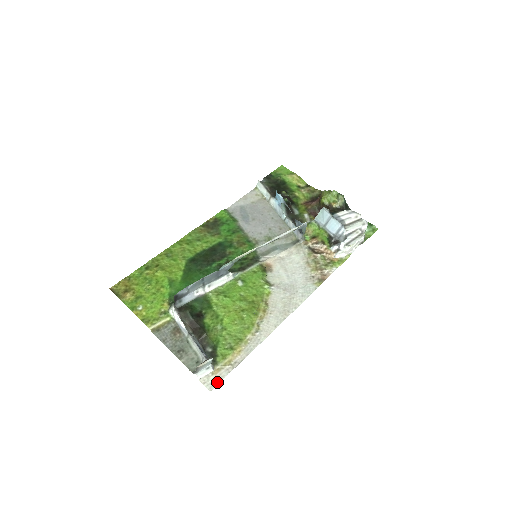
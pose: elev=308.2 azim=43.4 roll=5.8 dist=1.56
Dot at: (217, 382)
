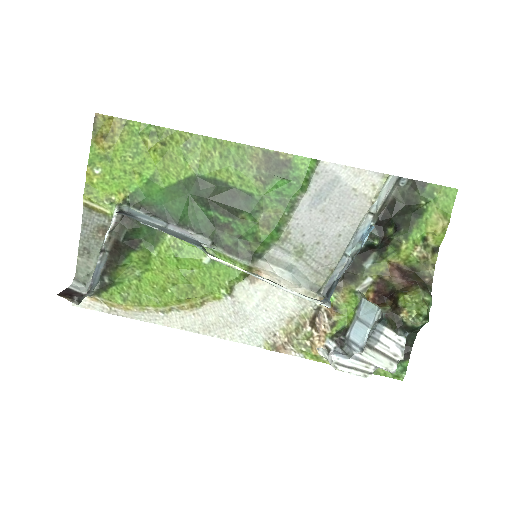
Dot at: (85, 306)
